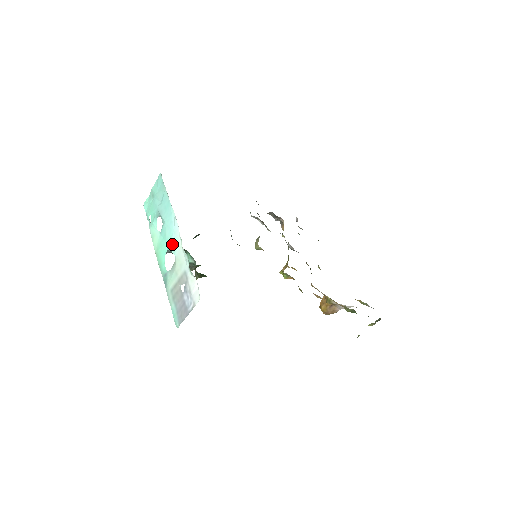
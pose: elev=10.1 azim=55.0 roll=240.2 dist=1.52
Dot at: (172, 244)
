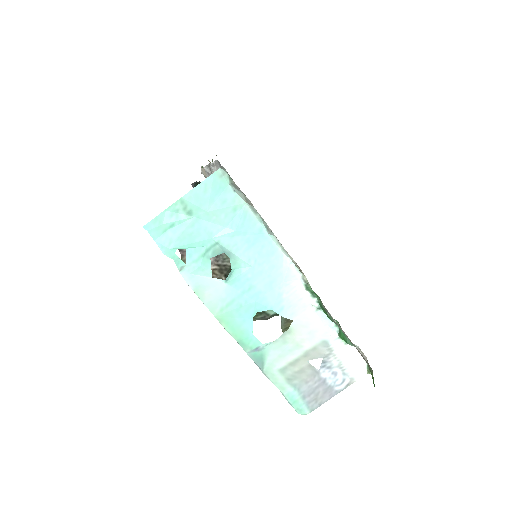
Dot at: (280, 303)
